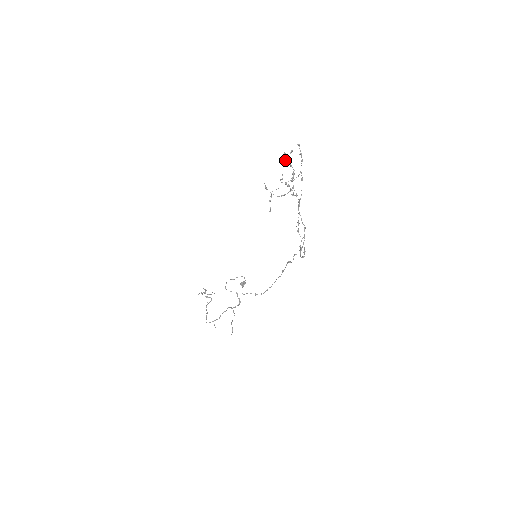
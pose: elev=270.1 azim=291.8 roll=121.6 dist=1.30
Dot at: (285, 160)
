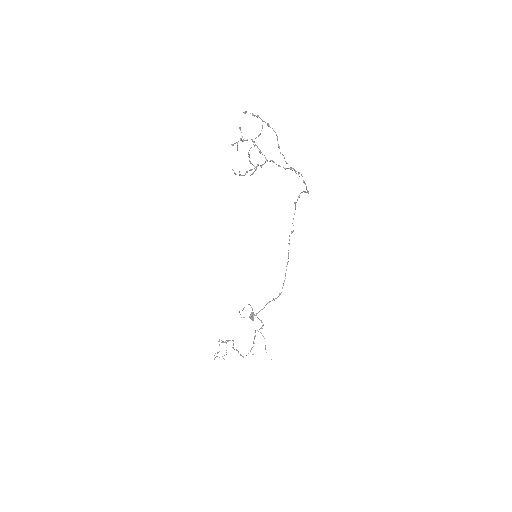
Dot at: (237, 144)
